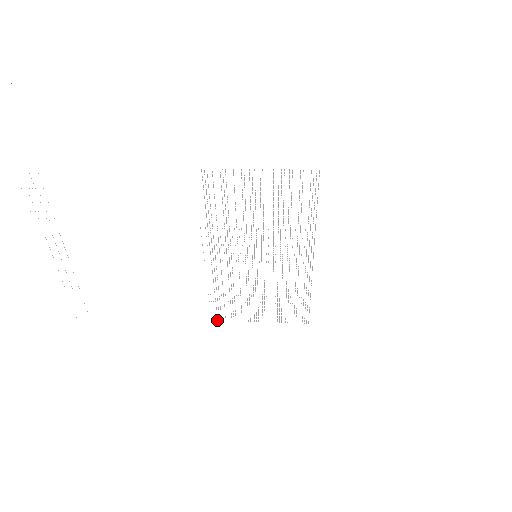
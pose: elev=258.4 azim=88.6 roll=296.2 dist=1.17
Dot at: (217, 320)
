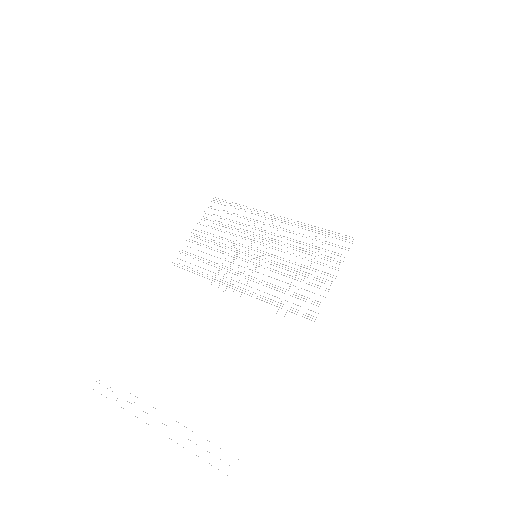
Dot at: occluded
